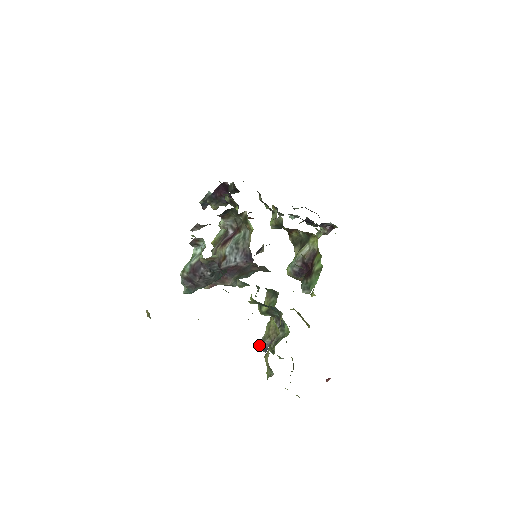
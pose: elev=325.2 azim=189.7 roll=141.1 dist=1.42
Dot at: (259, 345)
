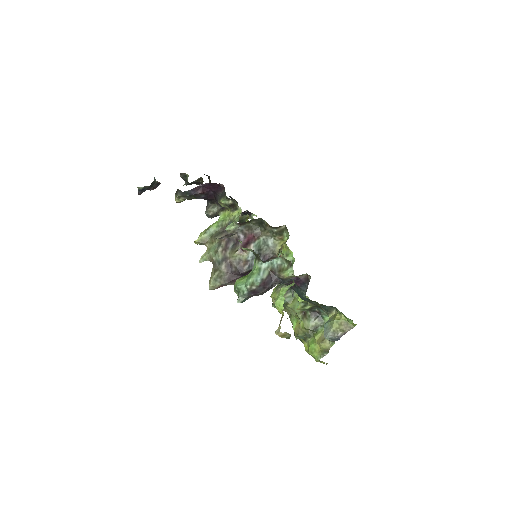
Dot at: (329, 337)
